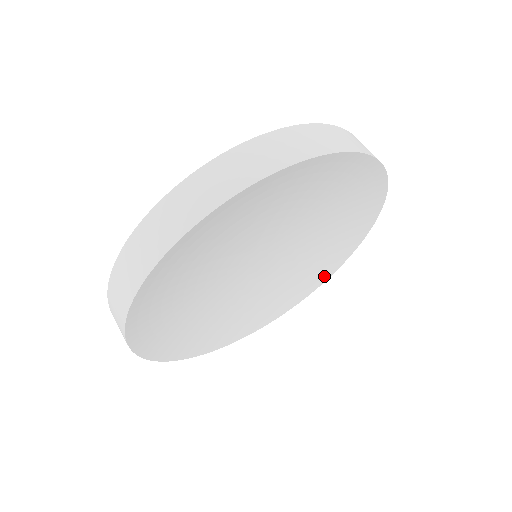
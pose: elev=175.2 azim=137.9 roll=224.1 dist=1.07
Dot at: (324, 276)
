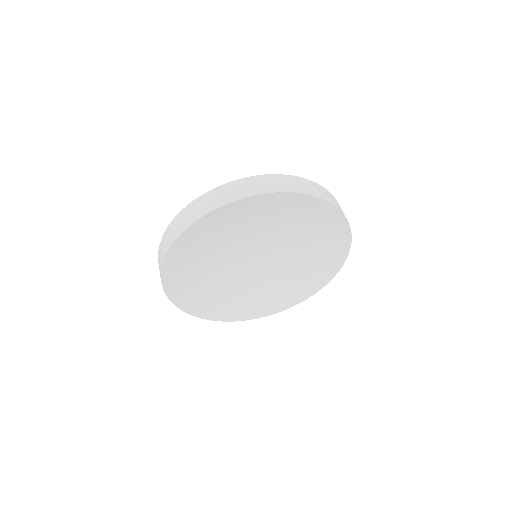
Dot at: (322, 282)
